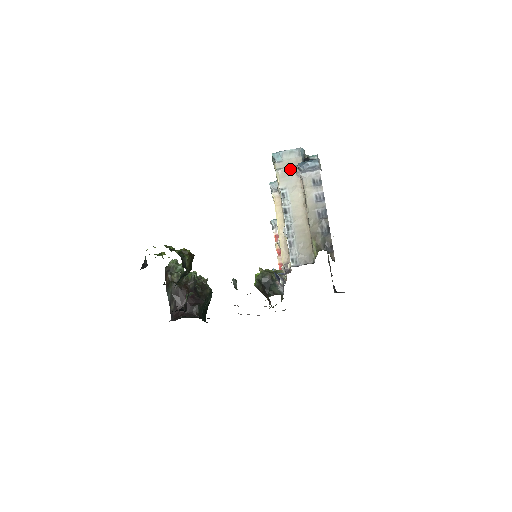
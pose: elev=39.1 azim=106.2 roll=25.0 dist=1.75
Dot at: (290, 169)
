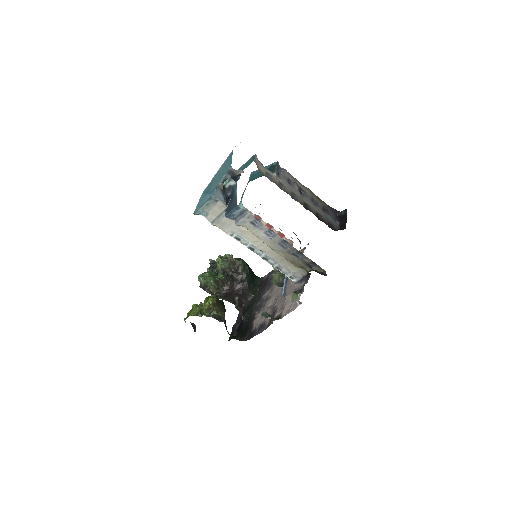
Dot at: (221, 217)
